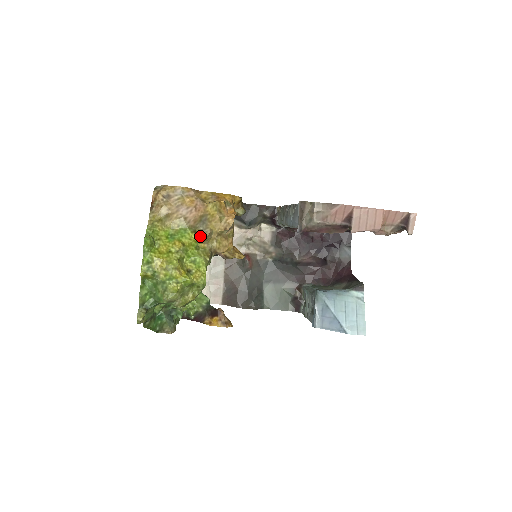
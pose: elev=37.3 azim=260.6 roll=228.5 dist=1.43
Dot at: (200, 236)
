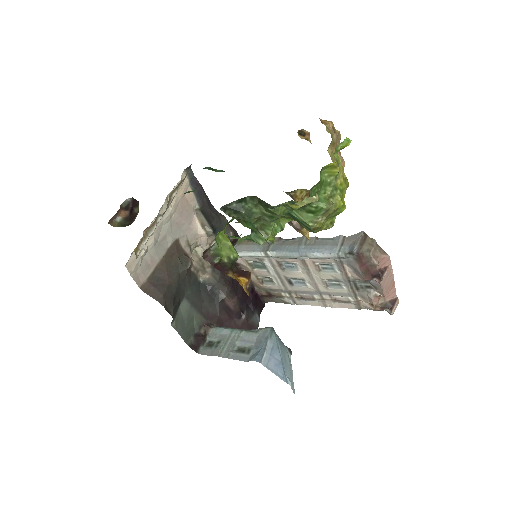
Dot at: occluded
